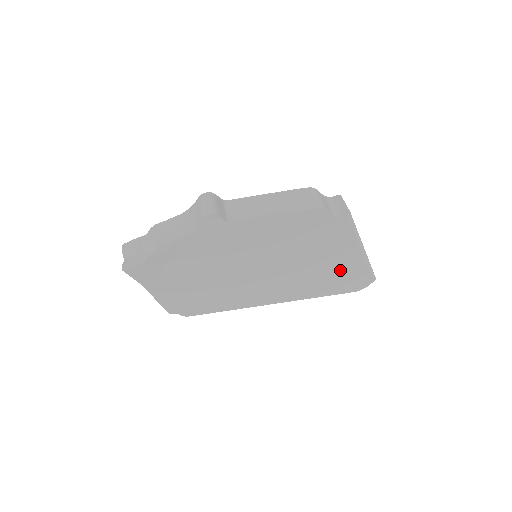
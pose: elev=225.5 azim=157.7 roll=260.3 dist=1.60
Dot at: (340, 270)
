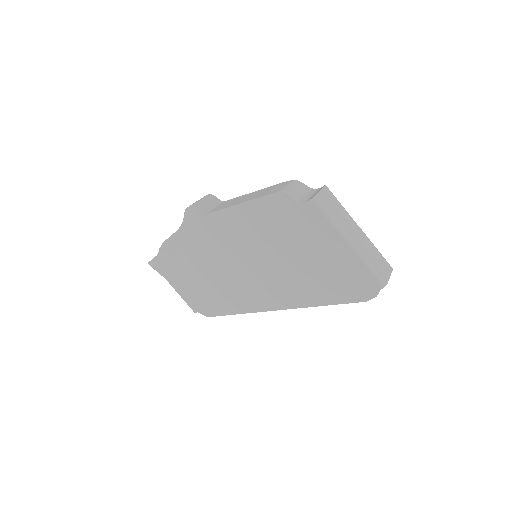
Dot at: (333, 270)
